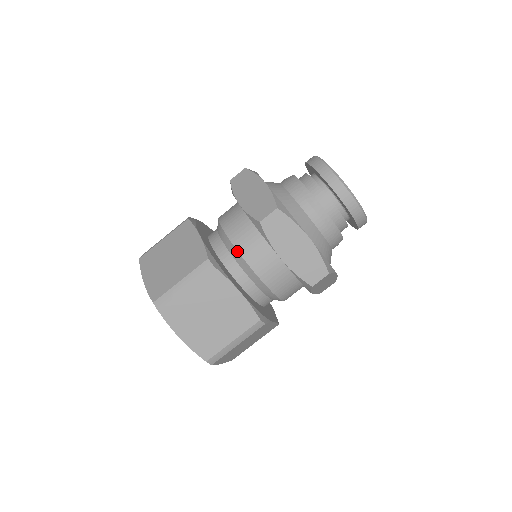
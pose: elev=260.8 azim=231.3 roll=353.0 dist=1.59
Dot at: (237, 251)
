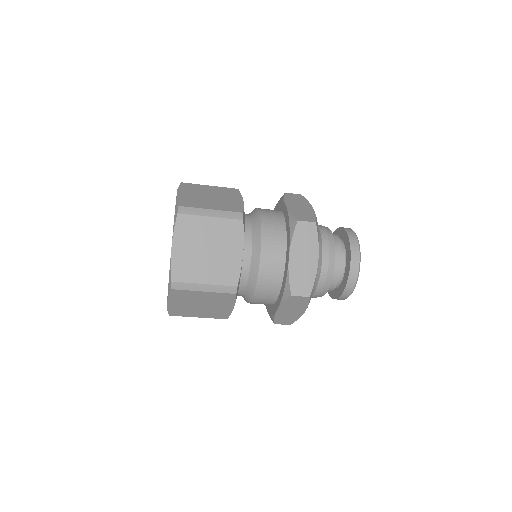
Dot at: occluded
